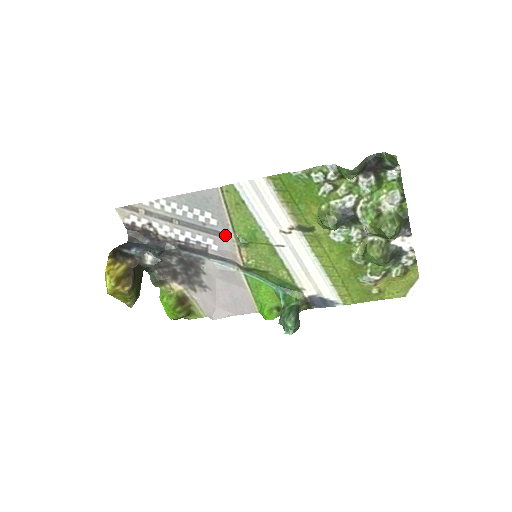
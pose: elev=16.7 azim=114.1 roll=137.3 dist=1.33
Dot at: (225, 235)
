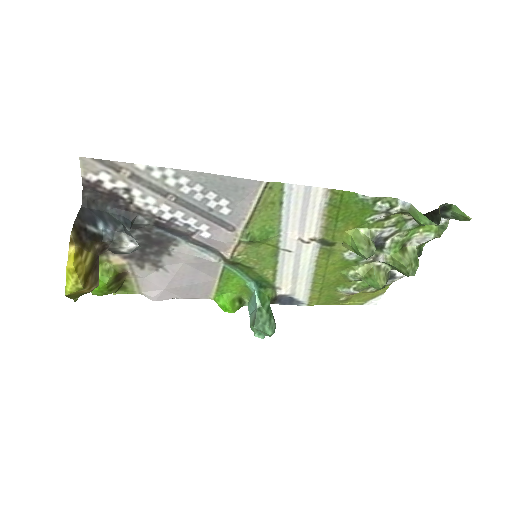
Dot at: (229, 226)
